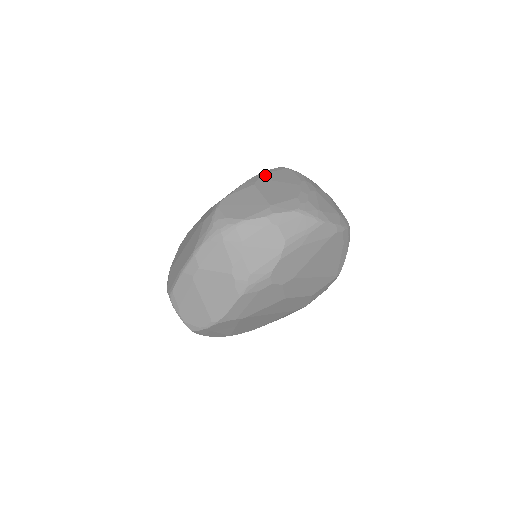
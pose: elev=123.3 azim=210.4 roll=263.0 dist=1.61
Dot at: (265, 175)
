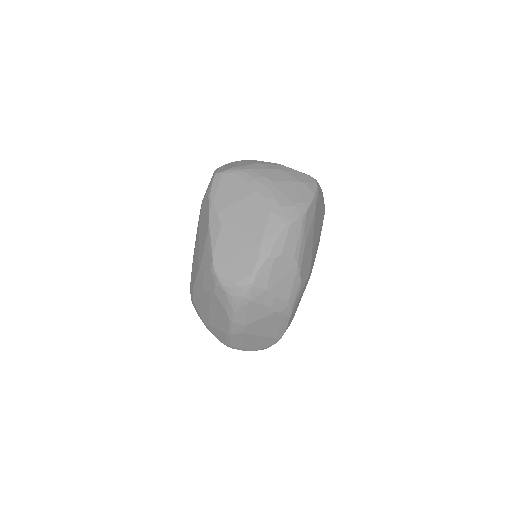
Dot at: (217, 203)
